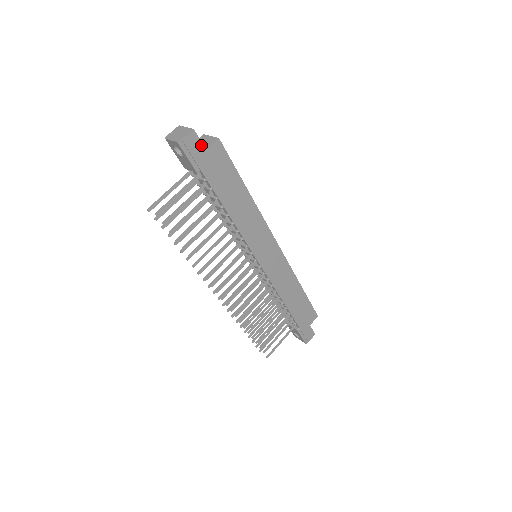
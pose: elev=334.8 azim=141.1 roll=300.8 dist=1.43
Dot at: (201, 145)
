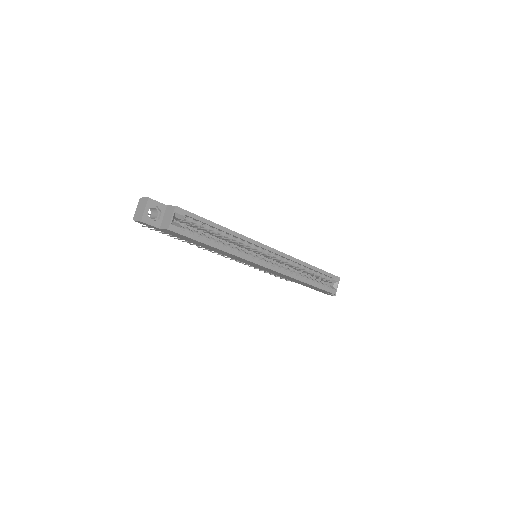
Dot at: (153, 226)
